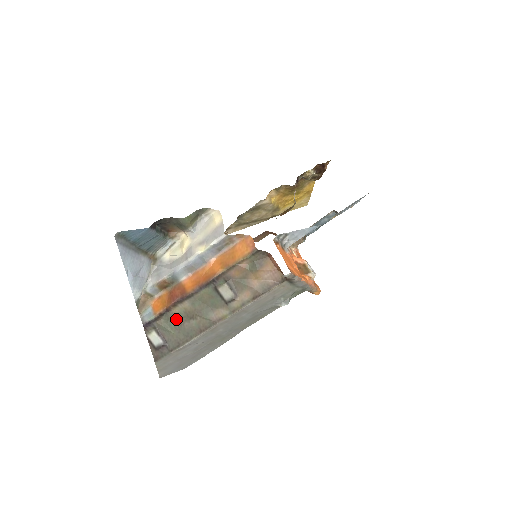
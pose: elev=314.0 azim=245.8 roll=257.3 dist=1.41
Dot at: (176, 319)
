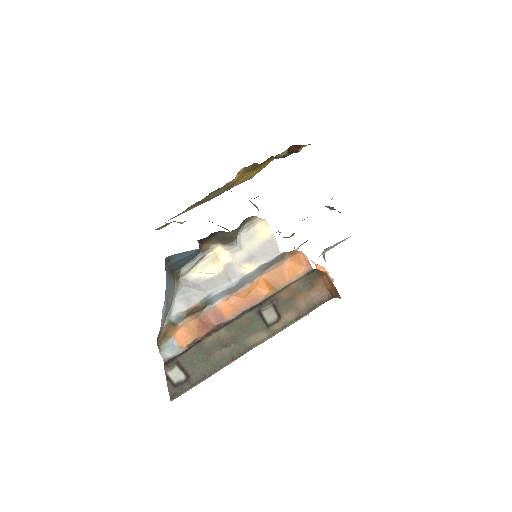
Dot at: (206, 349)
